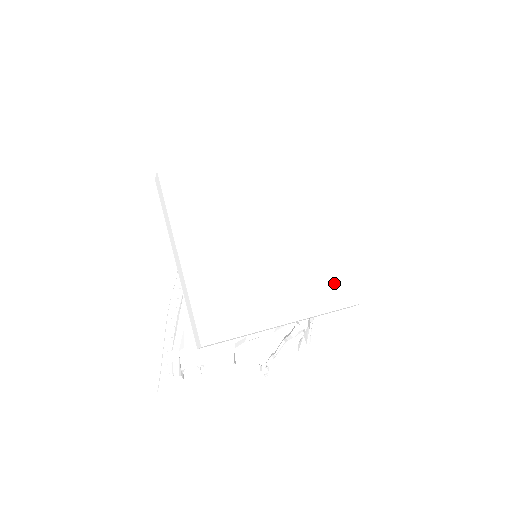
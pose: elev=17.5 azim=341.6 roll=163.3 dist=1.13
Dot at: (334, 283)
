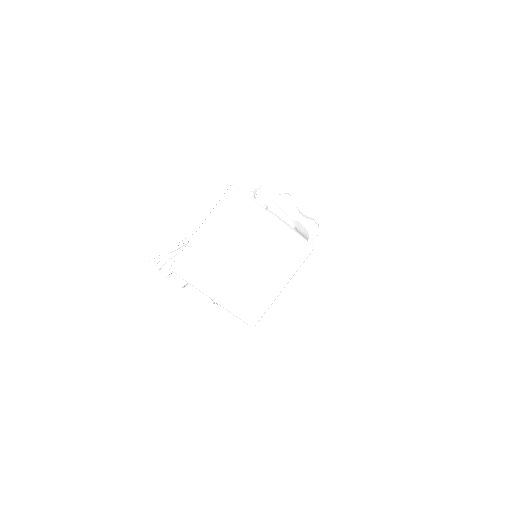
Dot at: (251, 308)
